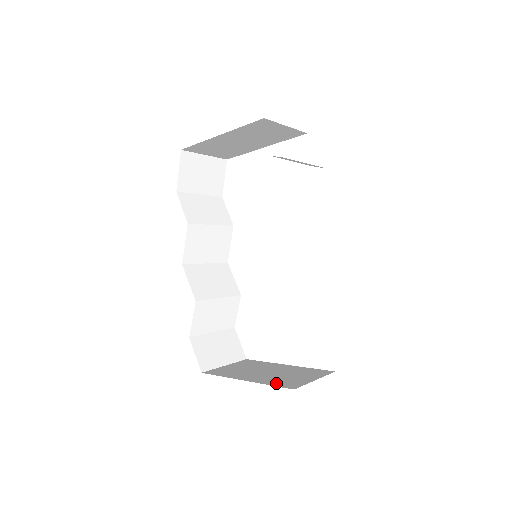
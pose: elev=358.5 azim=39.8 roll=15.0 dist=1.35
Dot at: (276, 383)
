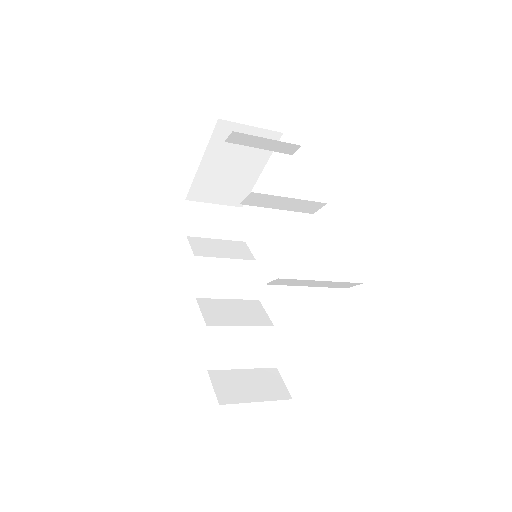
Dot at: occluded
